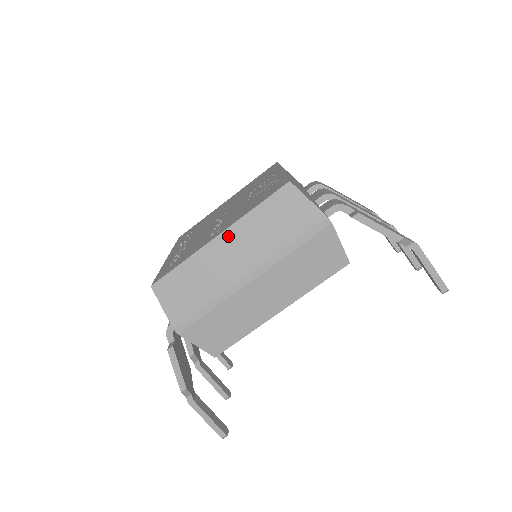
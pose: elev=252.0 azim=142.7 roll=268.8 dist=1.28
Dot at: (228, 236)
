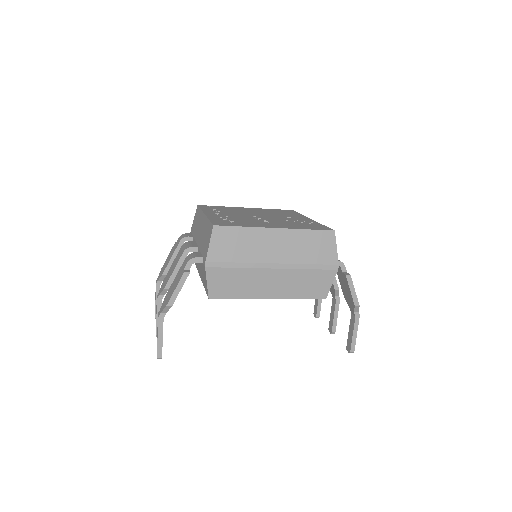
Dot at: (281, 233)
